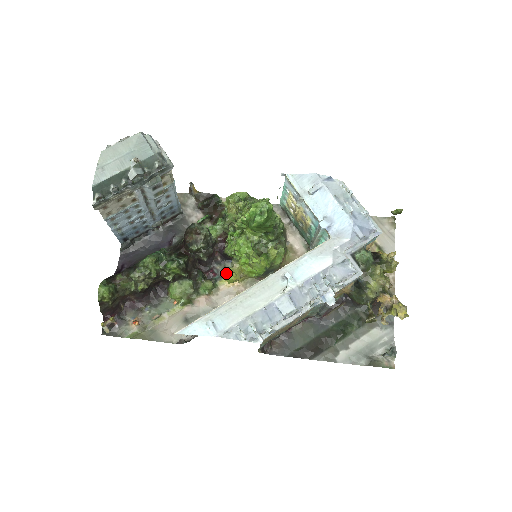
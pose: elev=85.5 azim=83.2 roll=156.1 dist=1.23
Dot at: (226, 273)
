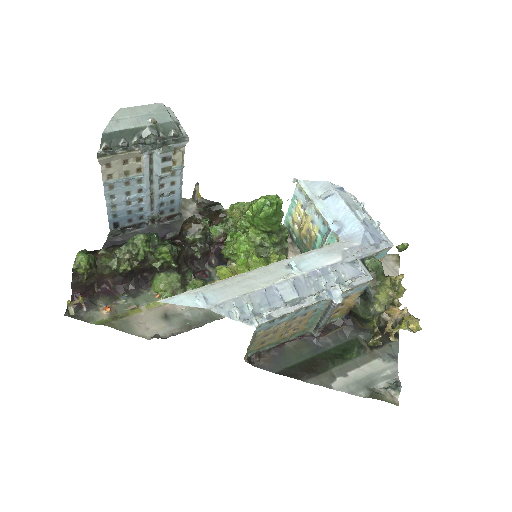
Dot at: (221, 268)
